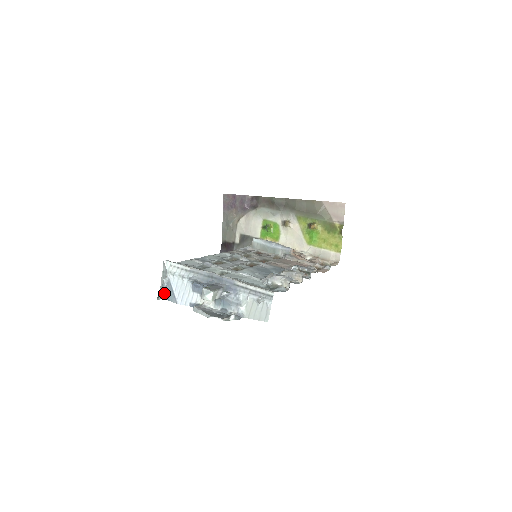
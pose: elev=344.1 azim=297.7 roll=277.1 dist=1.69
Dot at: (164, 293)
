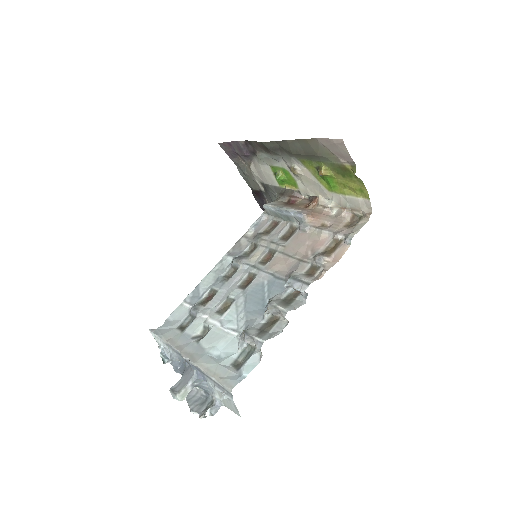
Dot at: (167, 357)
